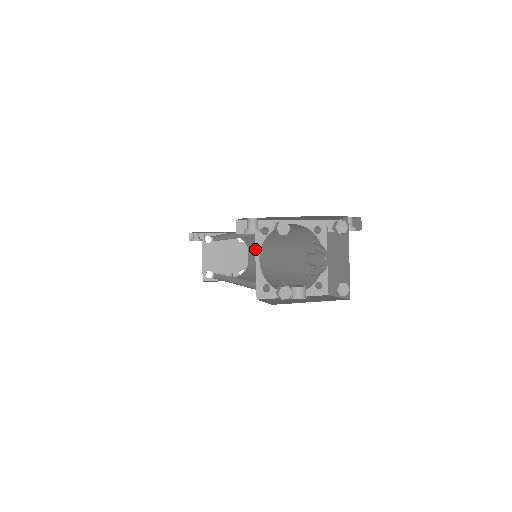
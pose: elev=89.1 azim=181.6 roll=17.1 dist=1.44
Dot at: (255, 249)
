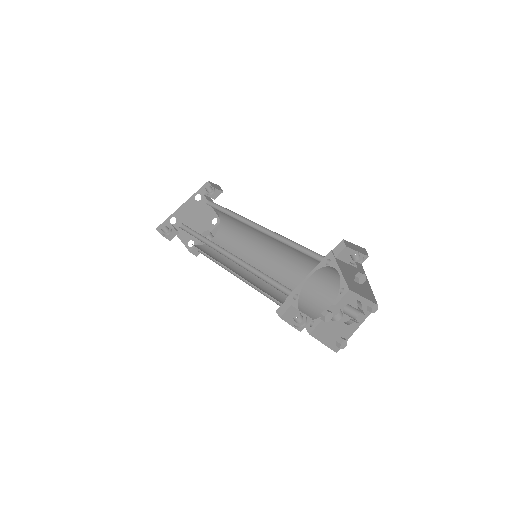
Dot at: occluded
